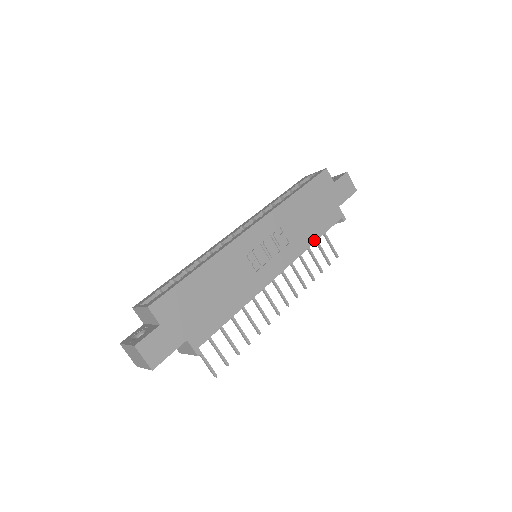
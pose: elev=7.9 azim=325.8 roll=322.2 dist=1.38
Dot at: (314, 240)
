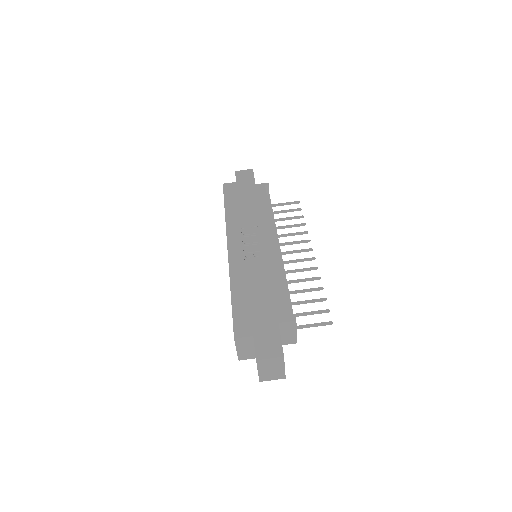
Dot at: (267, 209)
